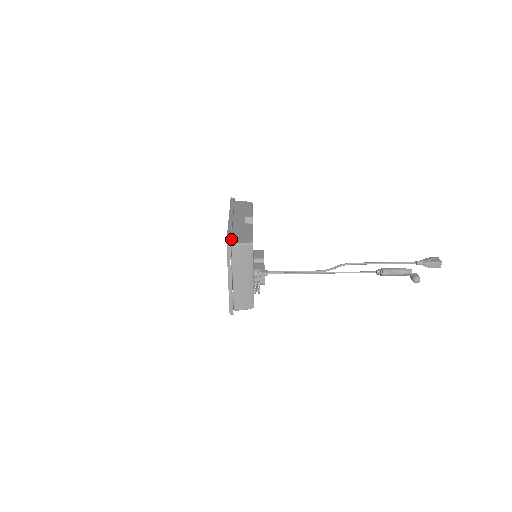
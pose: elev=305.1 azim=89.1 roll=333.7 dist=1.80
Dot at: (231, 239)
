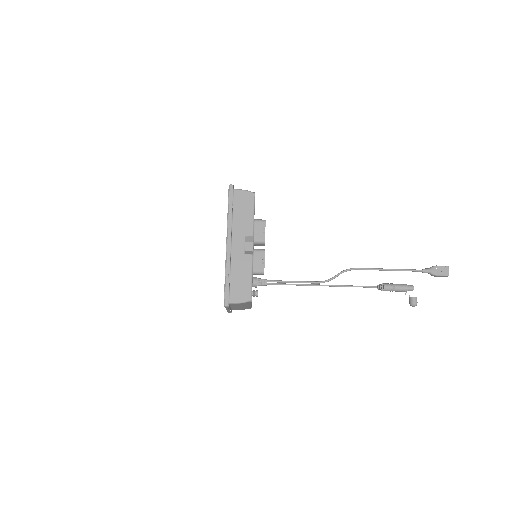
Dot at: (229, 294)
